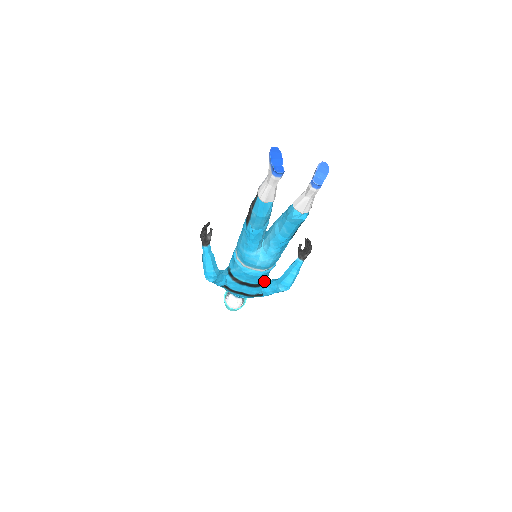
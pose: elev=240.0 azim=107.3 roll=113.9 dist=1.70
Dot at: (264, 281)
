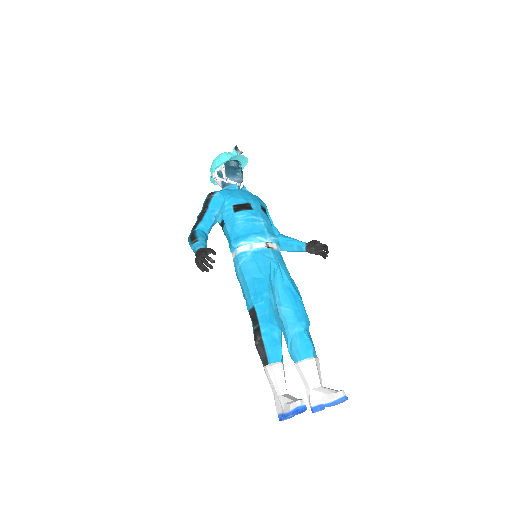
Dot at: occluded
